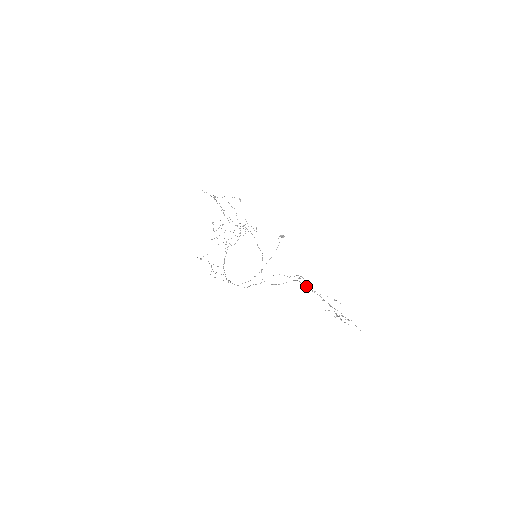
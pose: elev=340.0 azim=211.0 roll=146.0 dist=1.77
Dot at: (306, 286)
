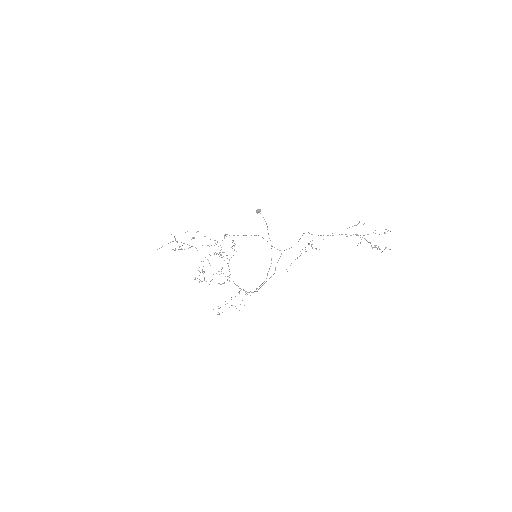
Dot at: occluded
